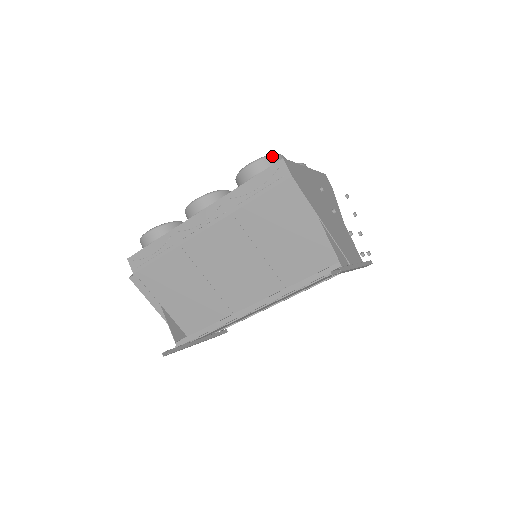
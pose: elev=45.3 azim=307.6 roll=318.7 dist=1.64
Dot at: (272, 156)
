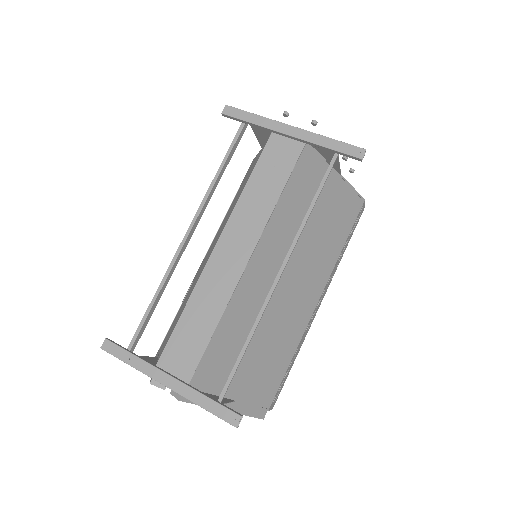
Dot at: occluded
